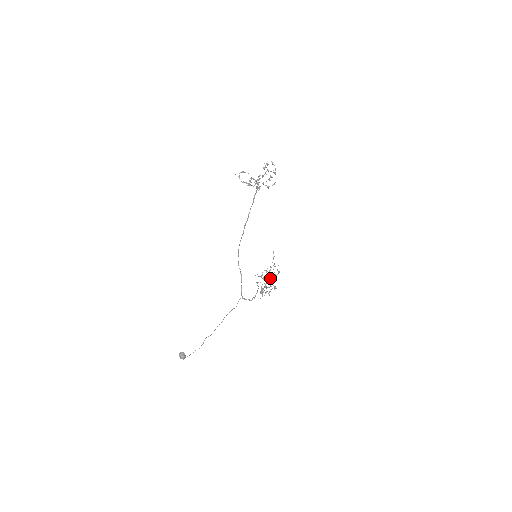
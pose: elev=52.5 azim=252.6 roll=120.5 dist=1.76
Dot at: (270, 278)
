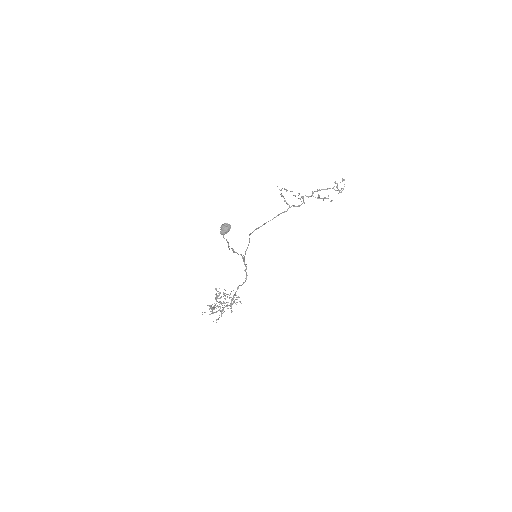
Dot at: (212, 310)
